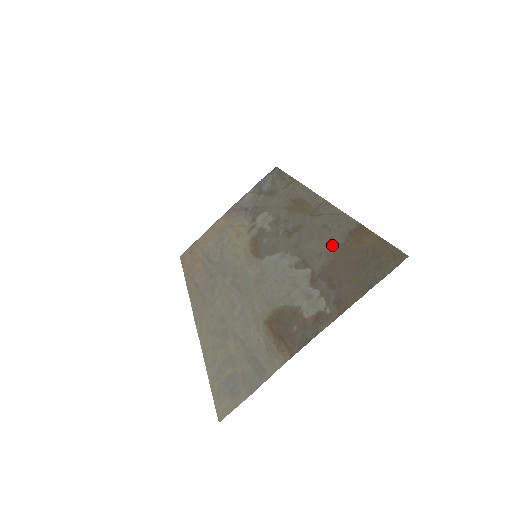
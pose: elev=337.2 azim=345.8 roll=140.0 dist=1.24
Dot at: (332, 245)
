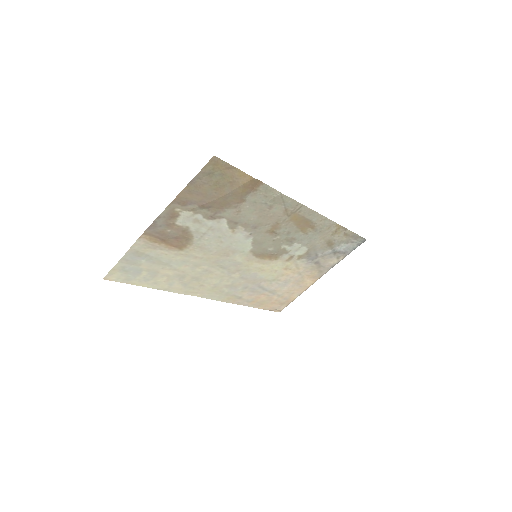
Dot at: (246, 203)
